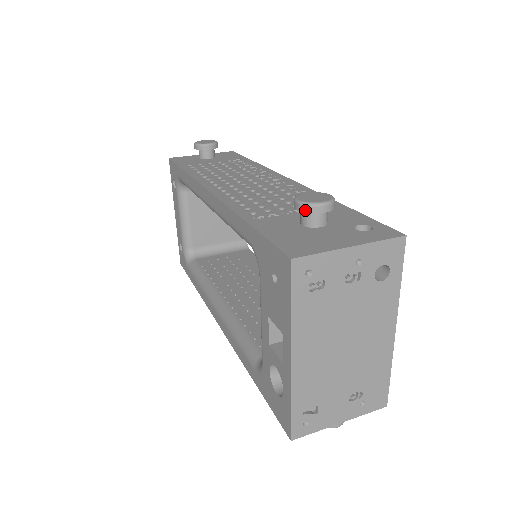
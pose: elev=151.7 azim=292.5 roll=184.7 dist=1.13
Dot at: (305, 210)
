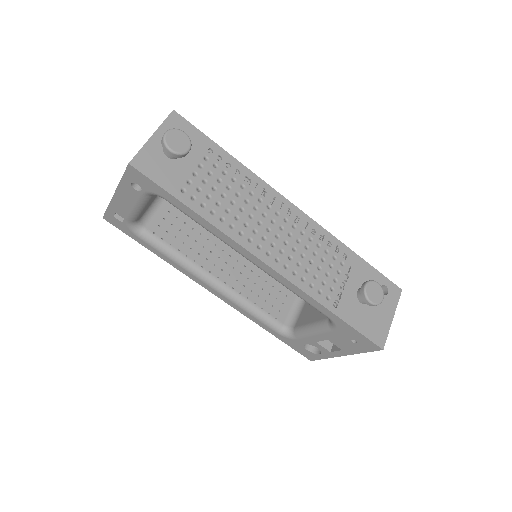
Dot at: occluded
